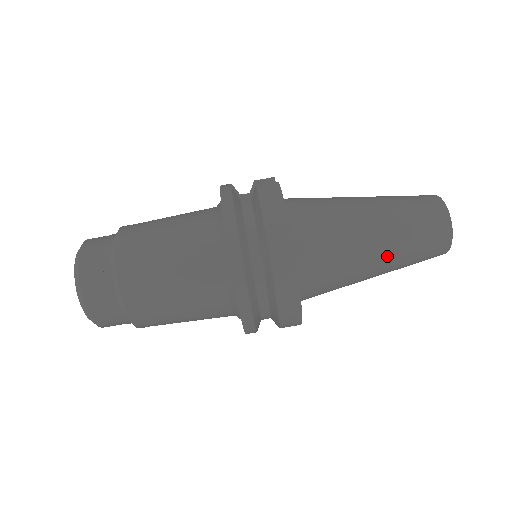
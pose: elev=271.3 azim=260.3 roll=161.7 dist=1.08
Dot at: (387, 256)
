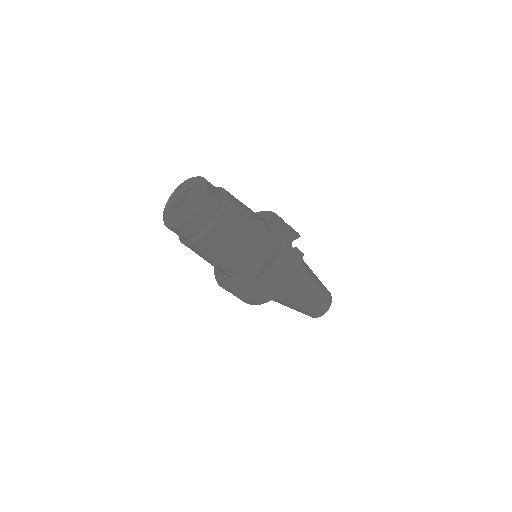
Dot at: (296, 307)
